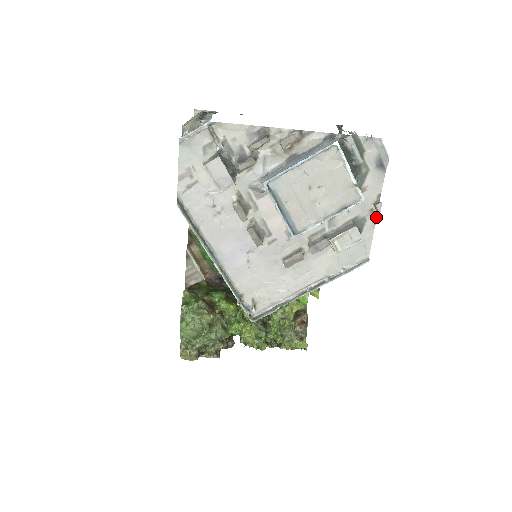
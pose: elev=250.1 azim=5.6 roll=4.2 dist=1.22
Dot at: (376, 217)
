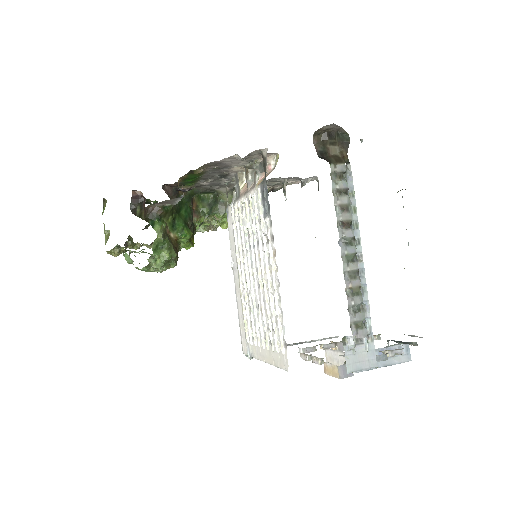
Dot at: occluded
